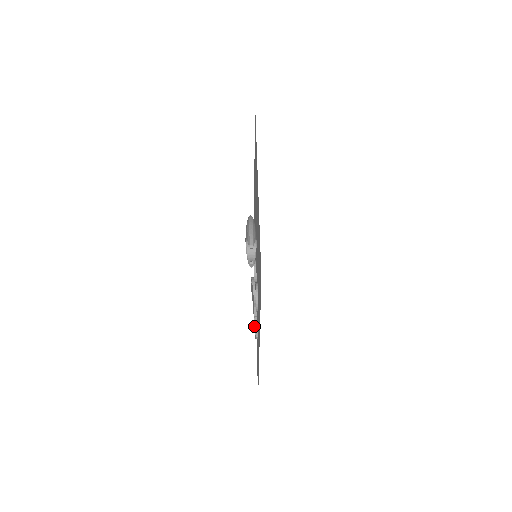
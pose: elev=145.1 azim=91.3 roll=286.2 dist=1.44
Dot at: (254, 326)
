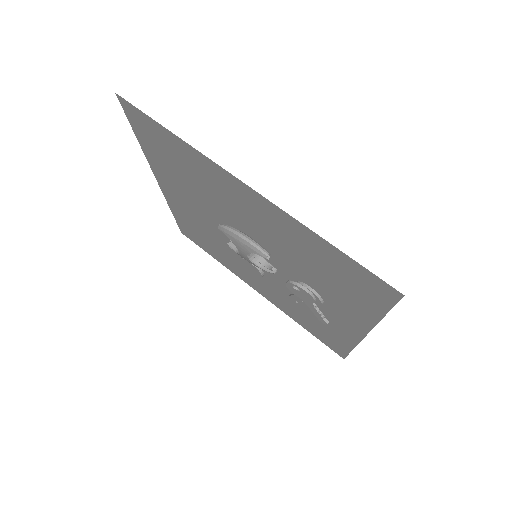
Dot at: (317, 316)
